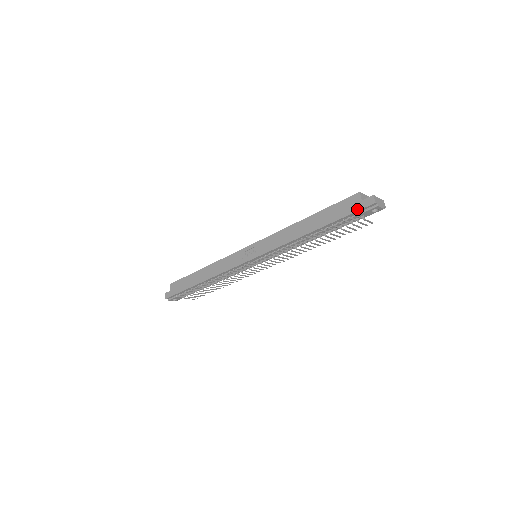
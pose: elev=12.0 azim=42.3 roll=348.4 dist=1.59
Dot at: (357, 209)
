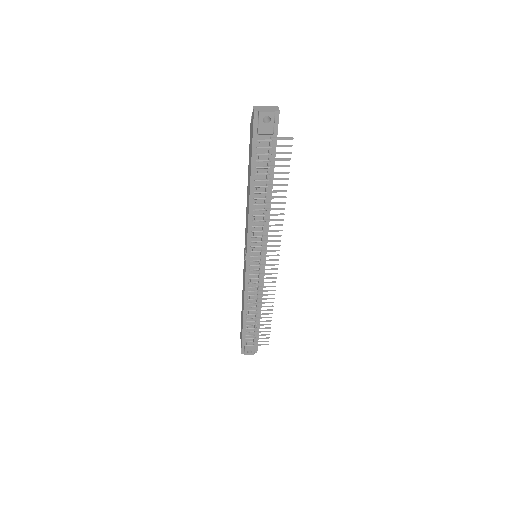
Dot at: (252, 132)
